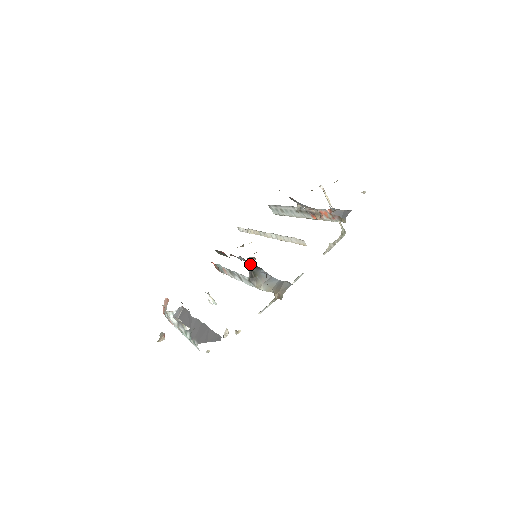
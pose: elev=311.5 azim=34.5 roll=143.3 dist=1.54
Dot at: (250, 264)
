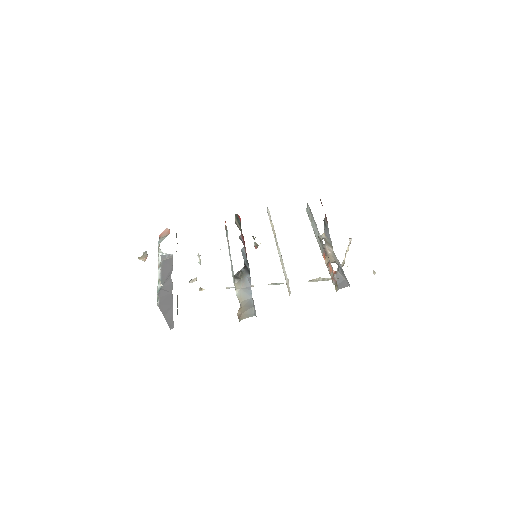
Dot at: (244, 266)
